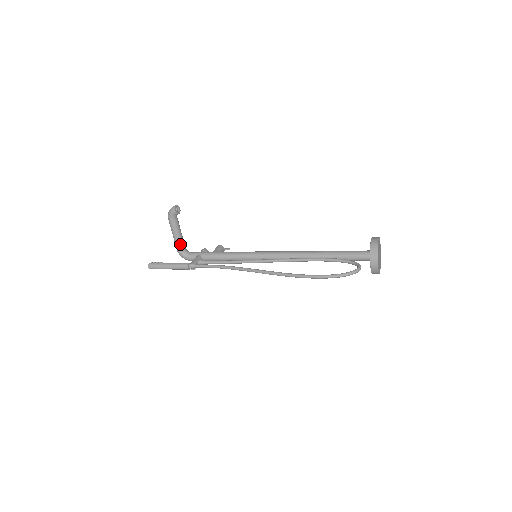
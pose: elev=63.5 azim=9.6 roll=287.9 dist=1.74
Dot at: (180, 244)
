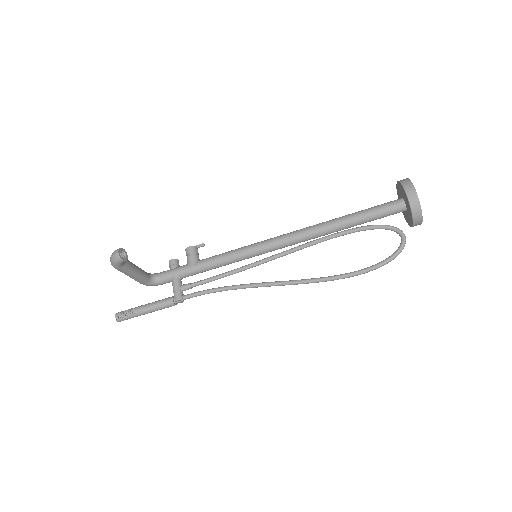
Dot at: (143, 279)
